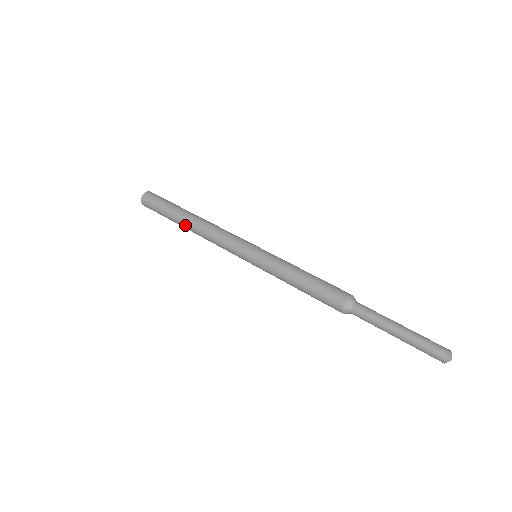
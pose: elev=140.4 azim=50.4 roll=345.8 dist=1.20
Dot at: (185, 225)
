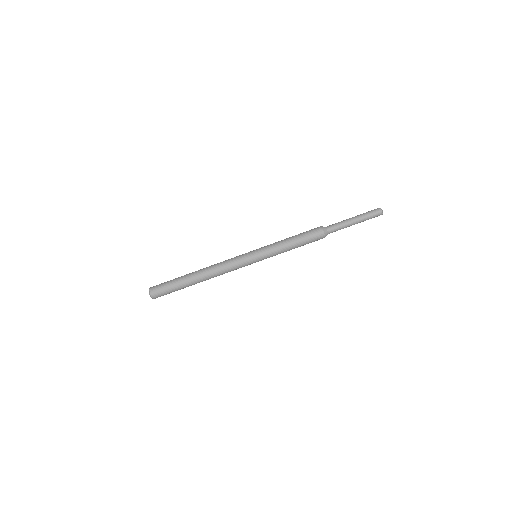
Dot at: occluded
